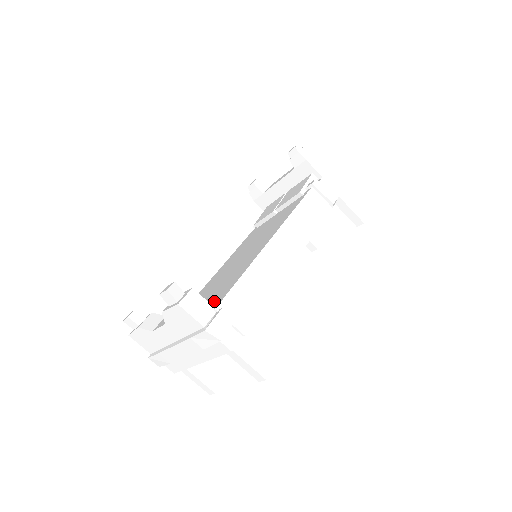
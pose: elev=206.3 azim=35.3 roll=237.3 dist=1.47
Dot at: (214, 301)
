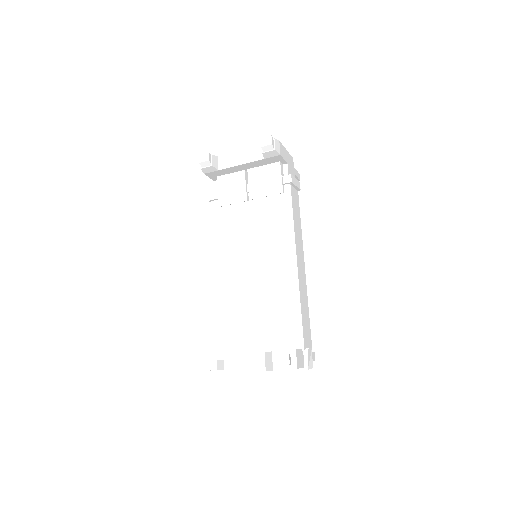
Dot at: (286, 336)
